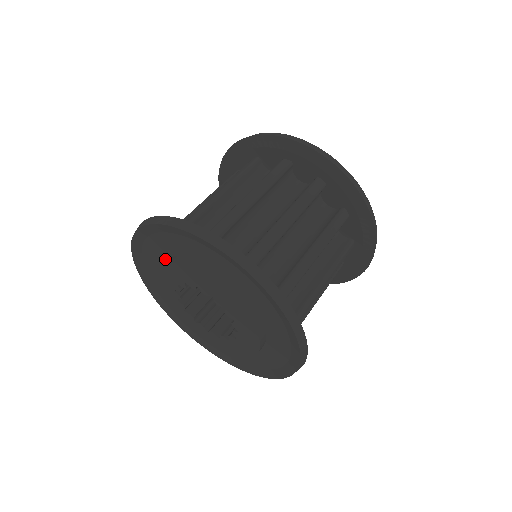
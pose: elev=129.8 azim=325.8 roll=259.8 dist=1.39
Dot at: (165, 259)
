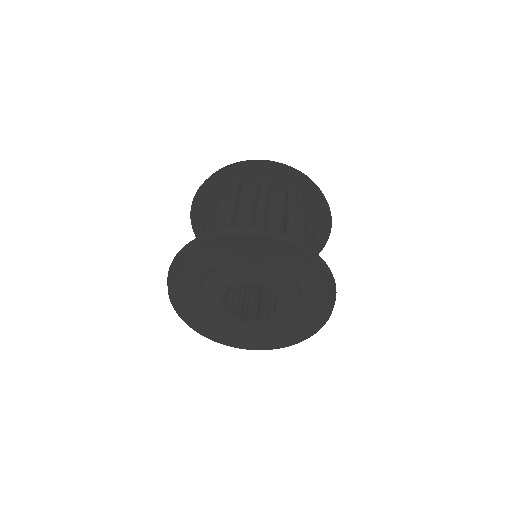
Dot at: (210, 269)
